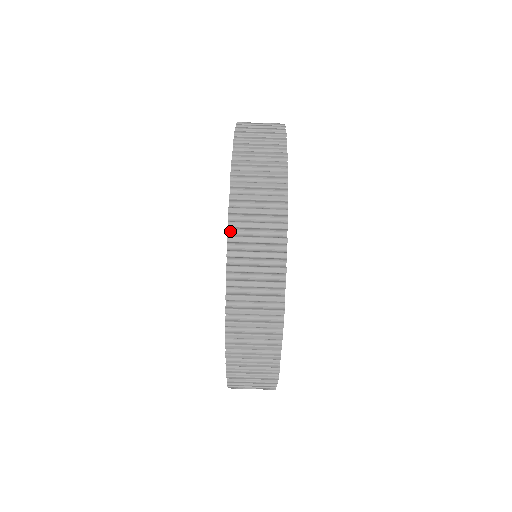
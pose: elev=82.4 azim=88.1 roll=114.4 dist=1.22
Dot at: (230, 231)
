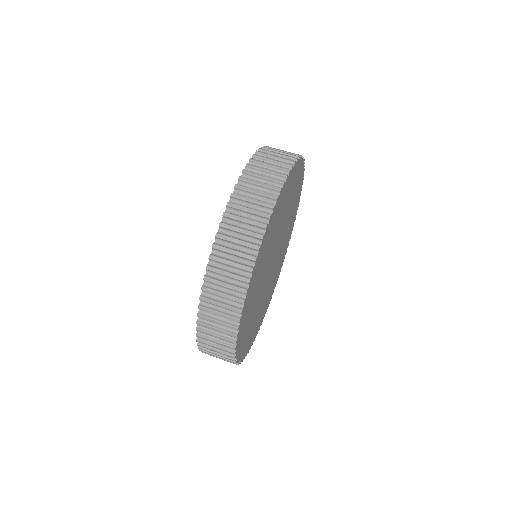
Dot at: occluded
